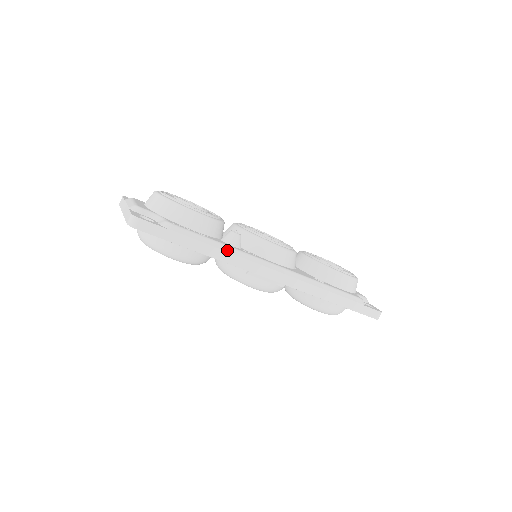
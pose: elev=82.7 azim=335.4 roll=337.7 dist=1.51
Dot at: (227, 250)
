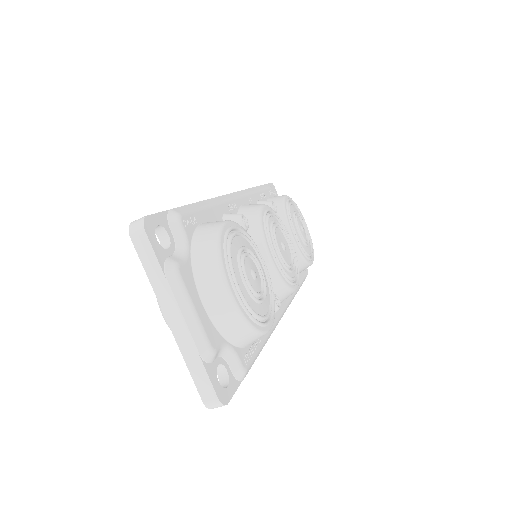
Dot at: occluded
